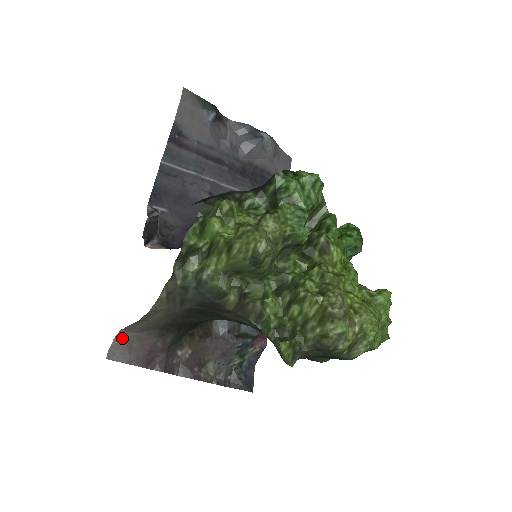
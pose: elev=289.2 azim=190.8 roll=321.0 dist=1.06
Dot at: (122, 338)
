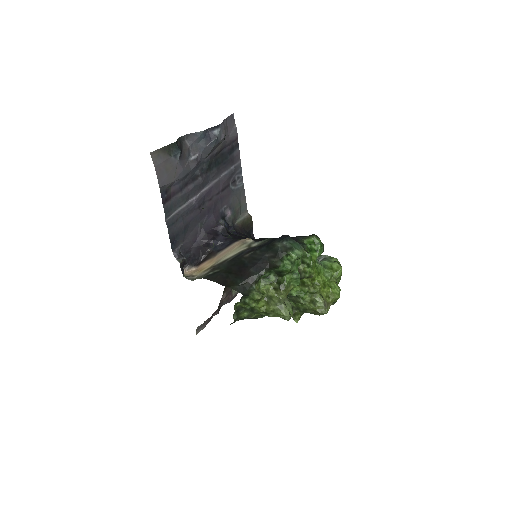
Dot at: (200, 325)
